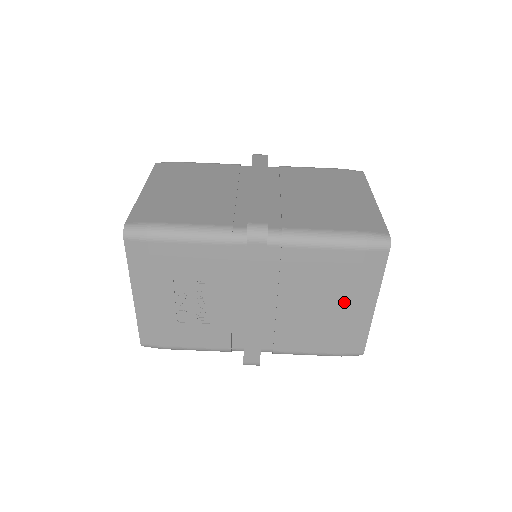
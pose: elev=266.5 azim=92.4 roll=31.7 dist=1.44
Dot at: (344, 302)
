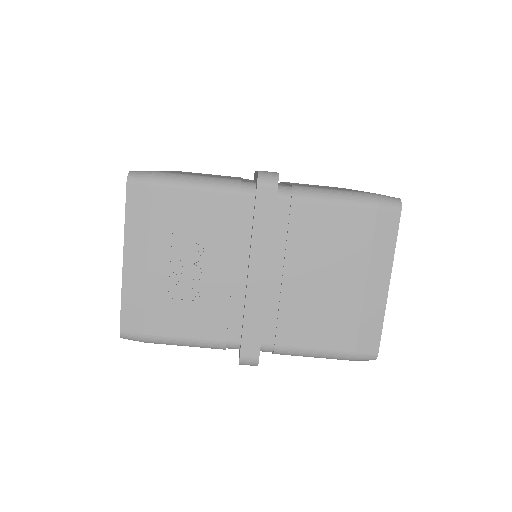
Dot at: (356, 276)
